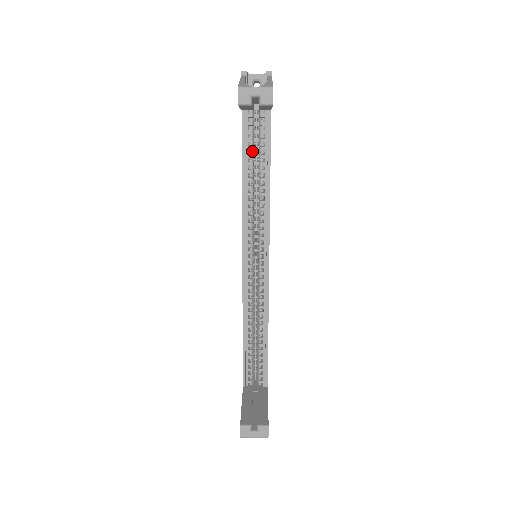
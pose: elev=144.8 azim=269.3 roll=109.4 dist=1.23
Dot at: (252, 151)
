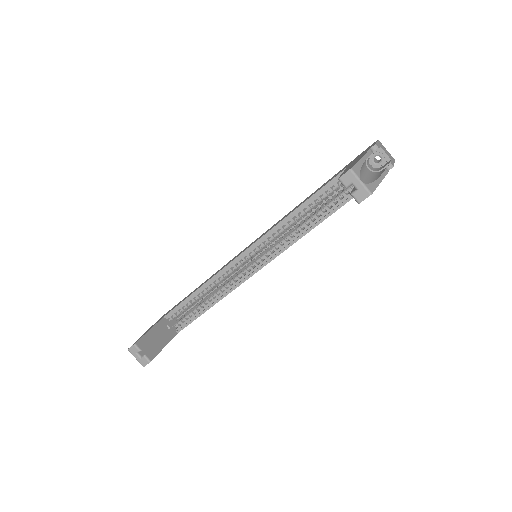
Dot at: (324, 197)
